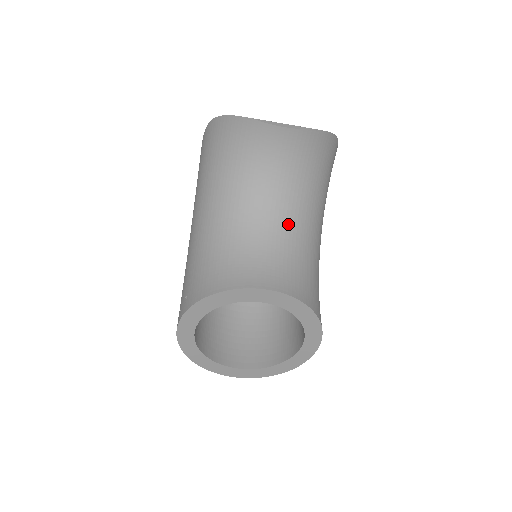
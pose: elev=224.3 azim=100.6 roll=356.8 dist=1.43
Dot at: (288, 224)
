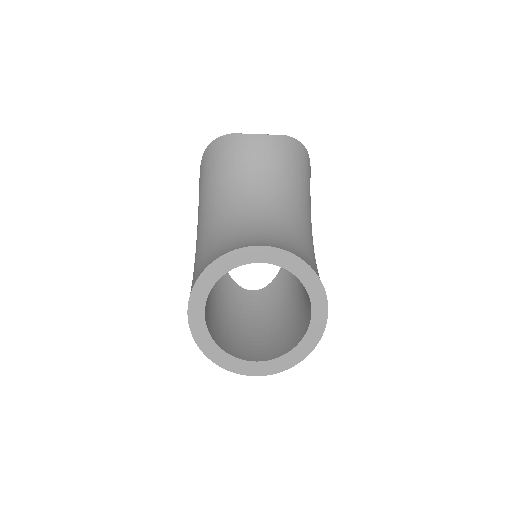
Dot at: (277, 211)
